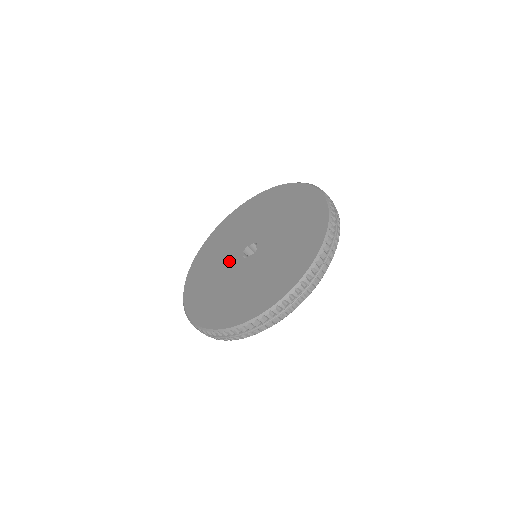
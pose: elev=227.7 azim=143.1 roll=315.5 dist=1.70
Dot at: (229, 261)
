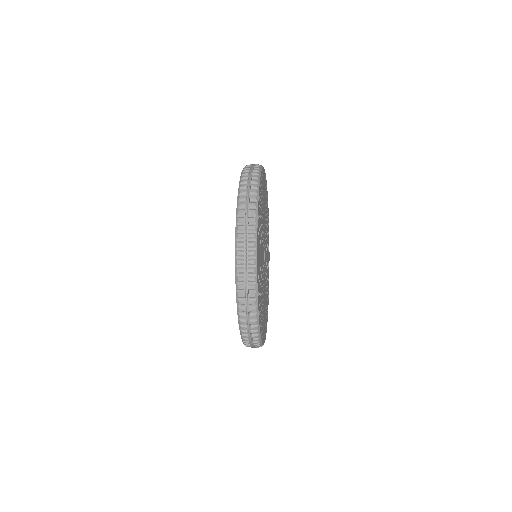
Dot at: occluded
